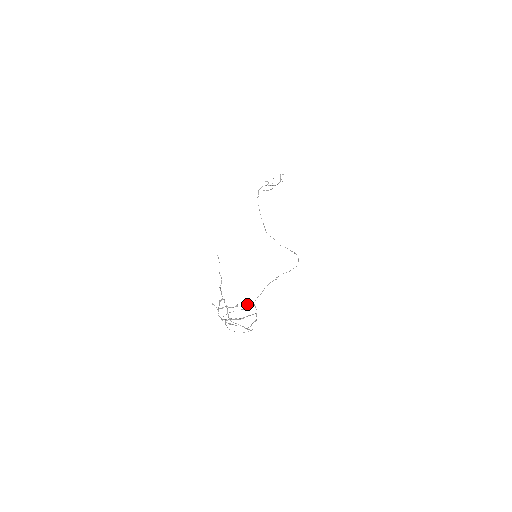
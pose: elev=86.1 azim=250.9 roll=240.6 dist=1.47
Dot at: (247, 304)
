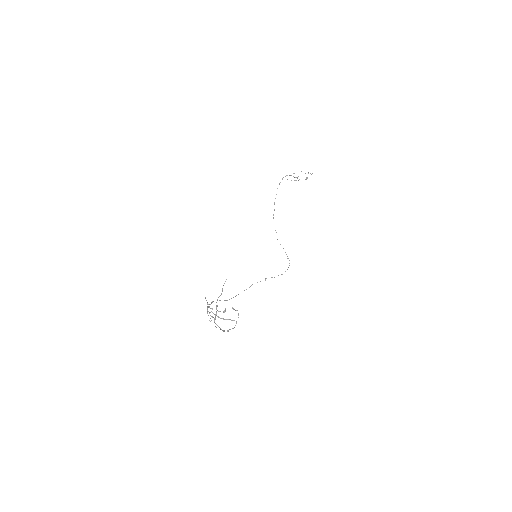
Dot at: (233, 308)
